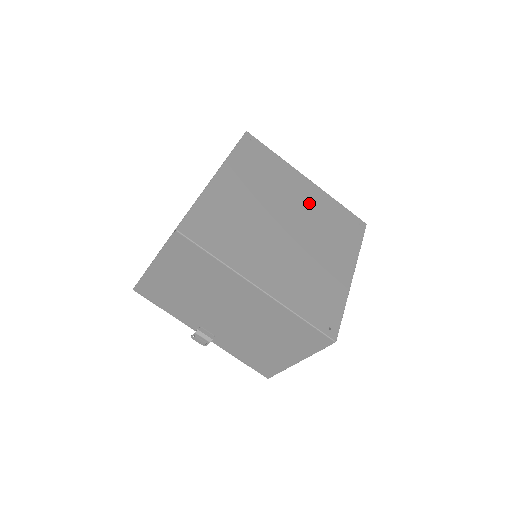
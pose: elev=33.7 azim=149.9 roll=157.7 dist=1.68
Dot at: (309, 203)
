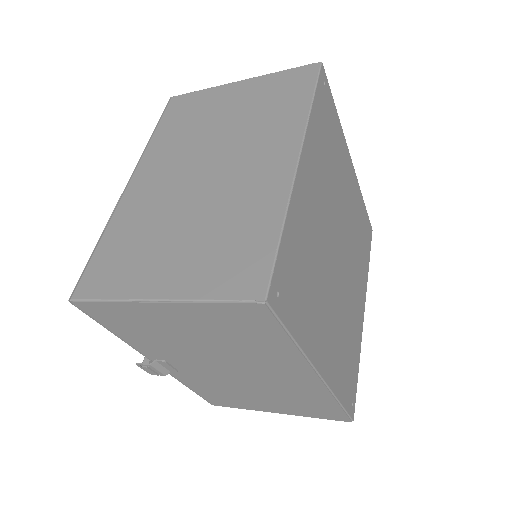
Dot at: (351, 205)
